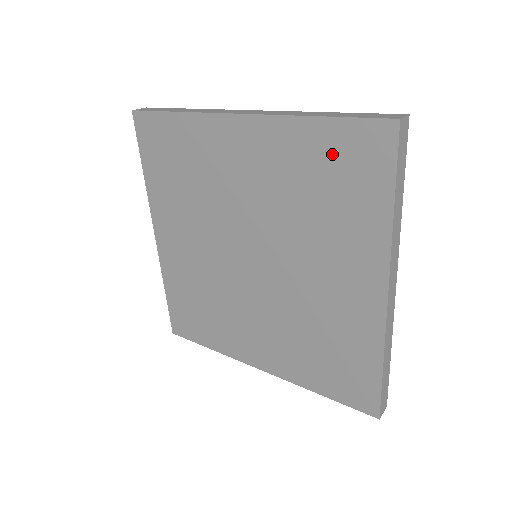
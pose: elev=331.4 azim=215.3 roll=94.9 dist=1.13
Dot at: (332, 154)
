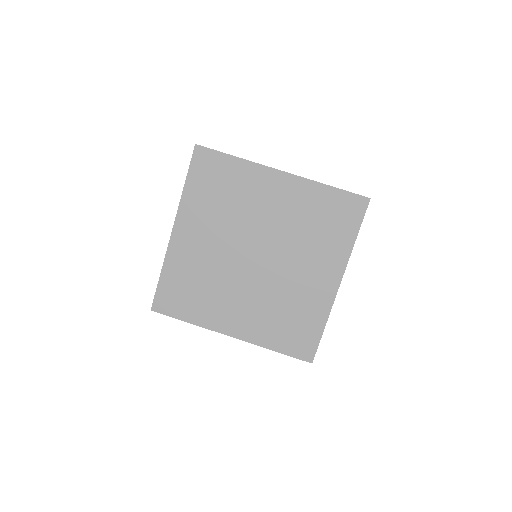
Dot at: (332, 206)
